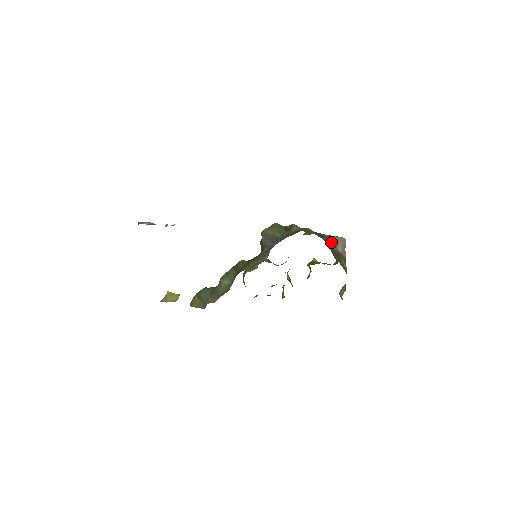
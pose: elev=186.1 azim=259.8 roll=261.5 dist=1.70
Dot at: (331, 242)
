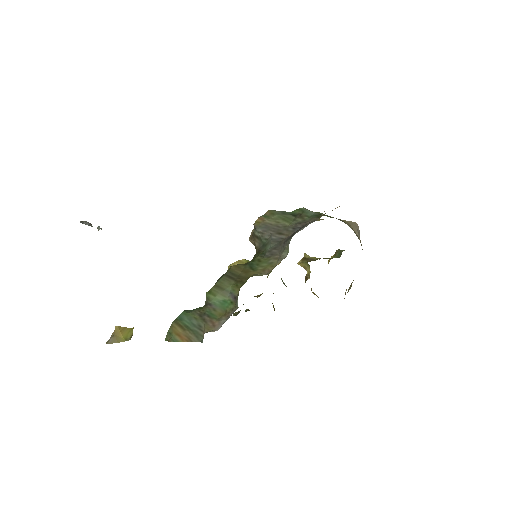
Dot at: (350, 227)
